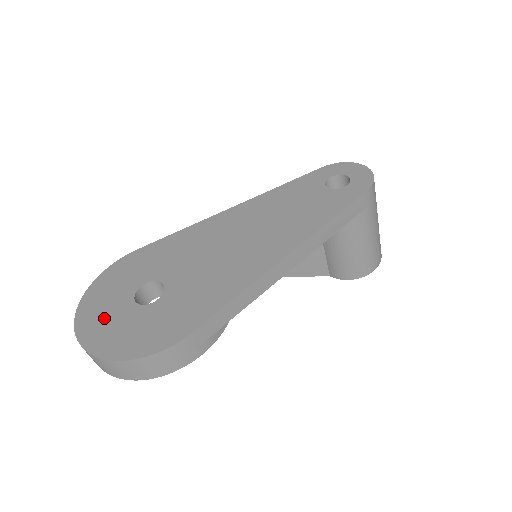
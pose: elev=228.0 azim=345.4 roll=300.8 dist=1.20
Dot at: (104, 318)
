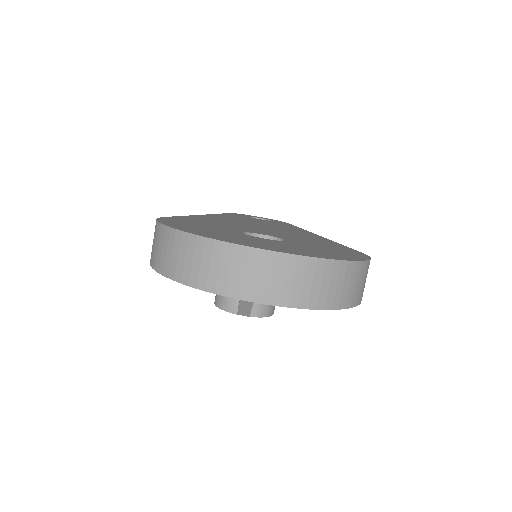
Dot at: (263, 243)
